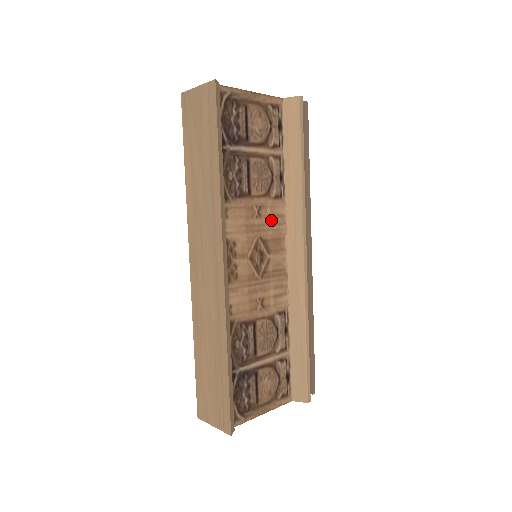
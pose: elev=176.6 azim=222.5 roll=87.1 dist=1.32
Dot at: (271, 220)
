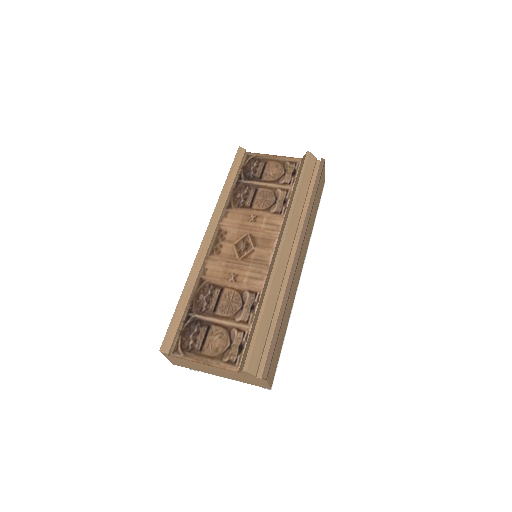
Dot at: (265, 226)
